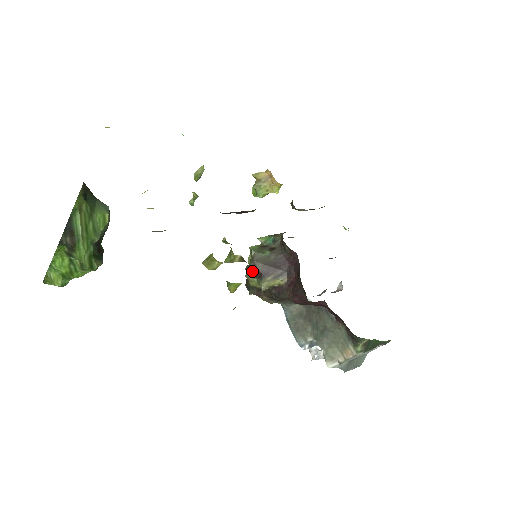
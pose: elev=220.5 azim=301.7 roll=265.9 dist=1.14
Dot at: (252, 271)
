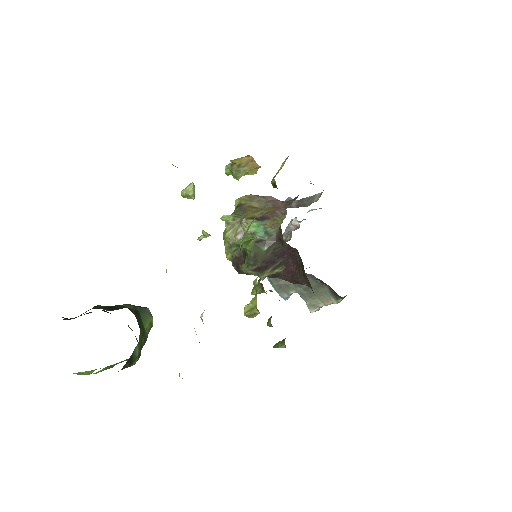
Dot at: (251, 268)
